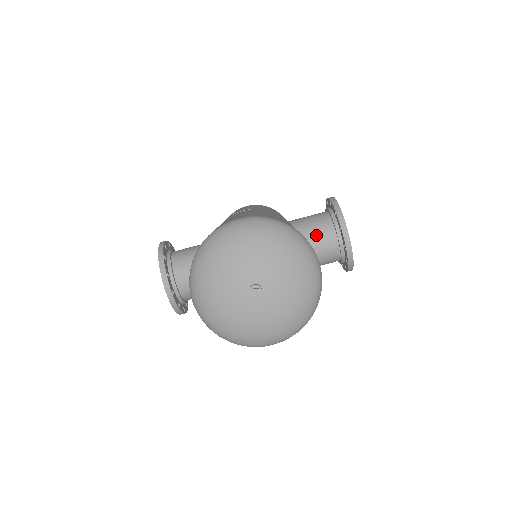
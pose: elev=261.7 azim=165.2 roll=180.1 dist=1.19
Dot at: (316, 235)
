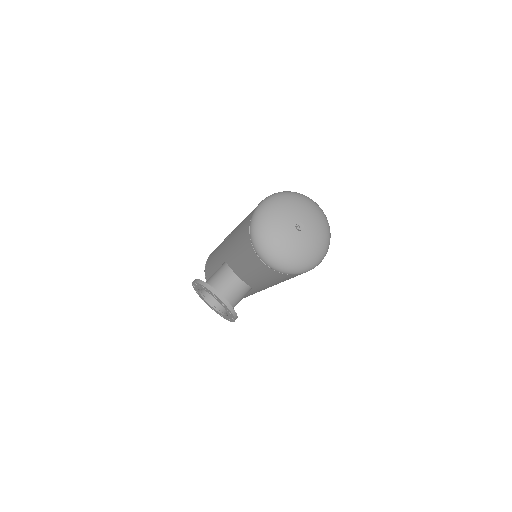
Dot at: occluded
